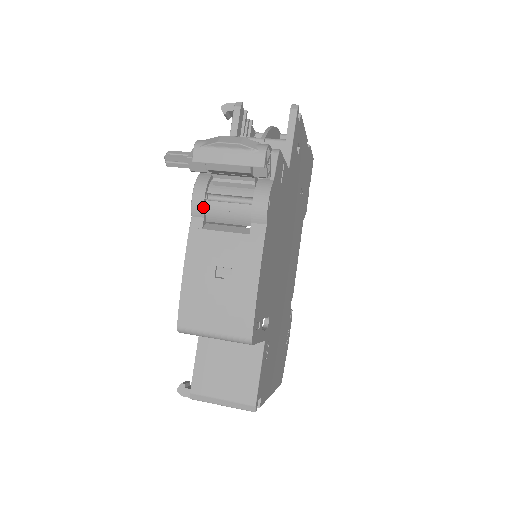
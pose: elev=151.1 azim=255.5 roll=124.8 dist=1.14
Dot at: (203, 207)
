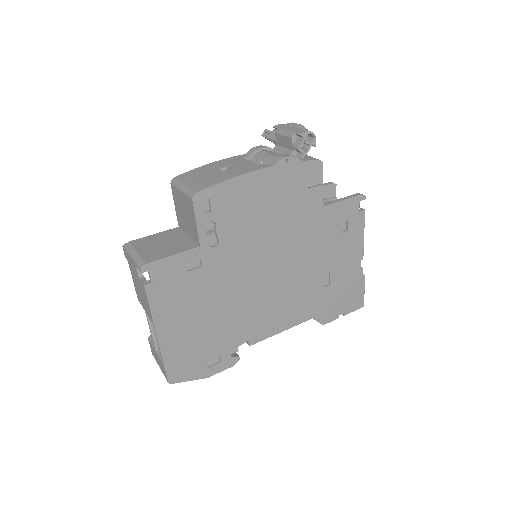
Dot at: (255, 151)
